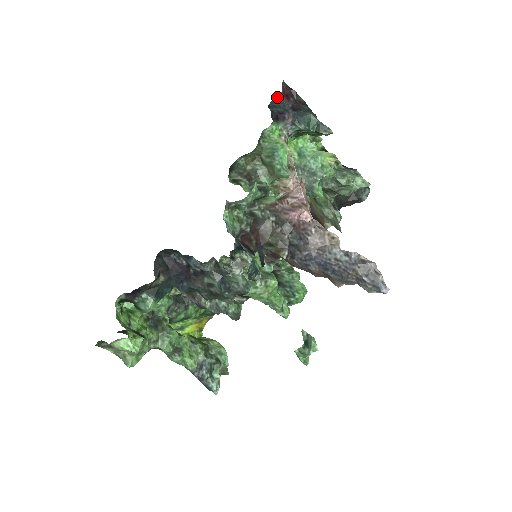
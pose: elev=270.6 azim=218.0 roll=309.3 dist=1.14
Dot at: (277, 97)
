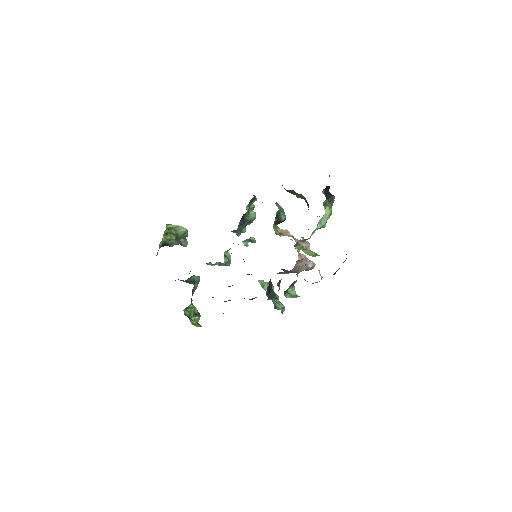
Dot at: occluded
